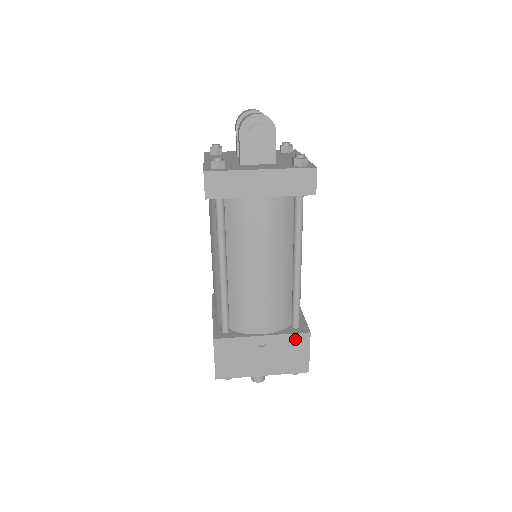
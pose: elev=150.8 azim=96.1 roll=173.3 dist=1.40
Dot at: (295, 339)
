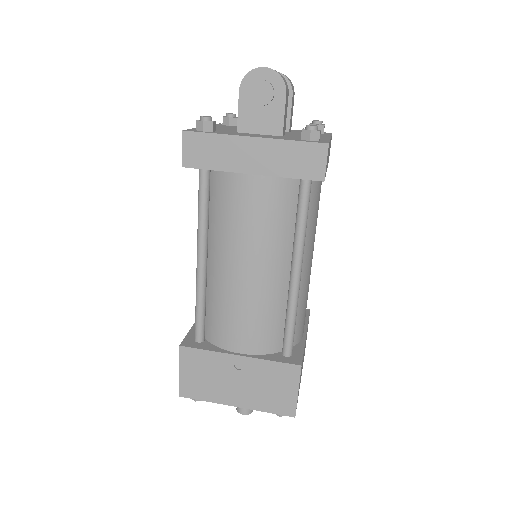
Dot at: (280, 370)
